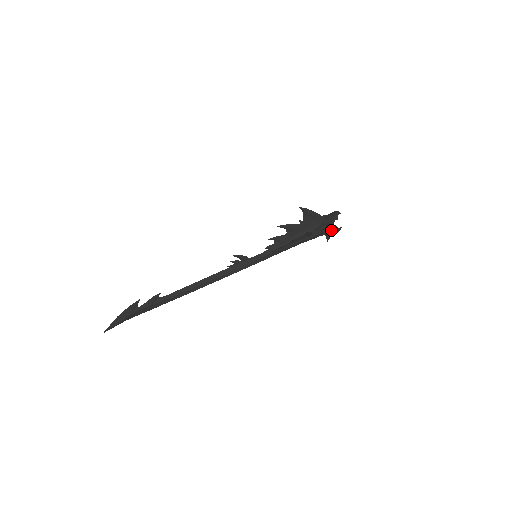
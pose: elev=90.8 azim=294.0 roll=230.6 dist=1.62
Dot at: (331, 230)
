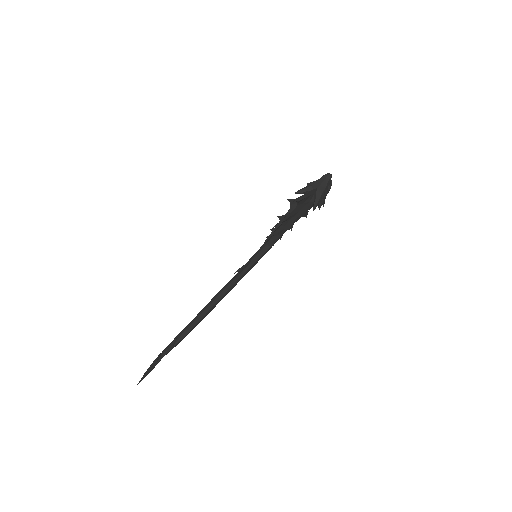
Dot at: (326, 195)
